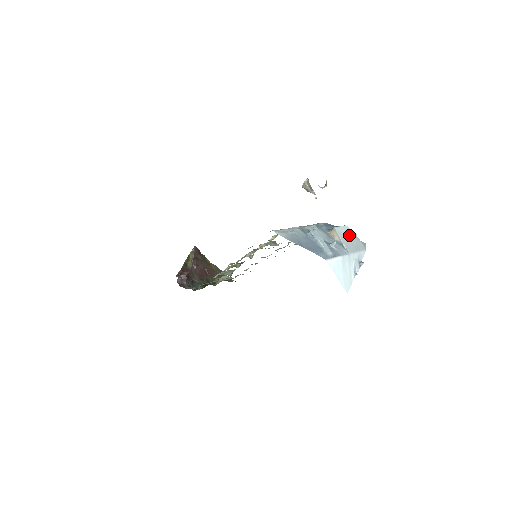
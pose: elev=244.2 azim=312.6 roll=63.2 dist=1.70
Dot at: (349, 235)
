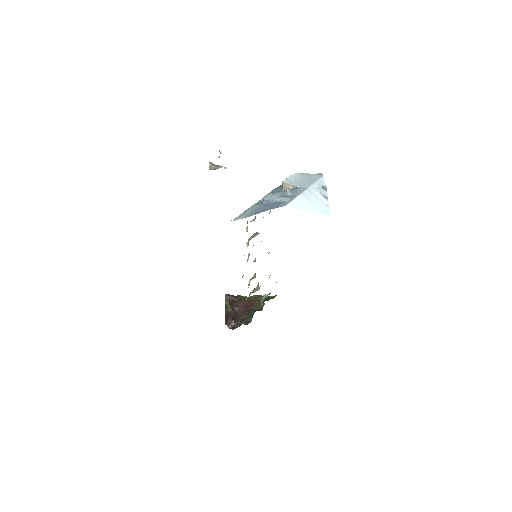
Dot at: (300, 178)
